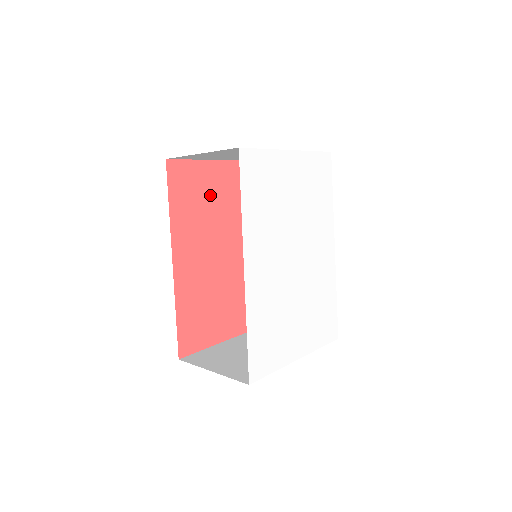
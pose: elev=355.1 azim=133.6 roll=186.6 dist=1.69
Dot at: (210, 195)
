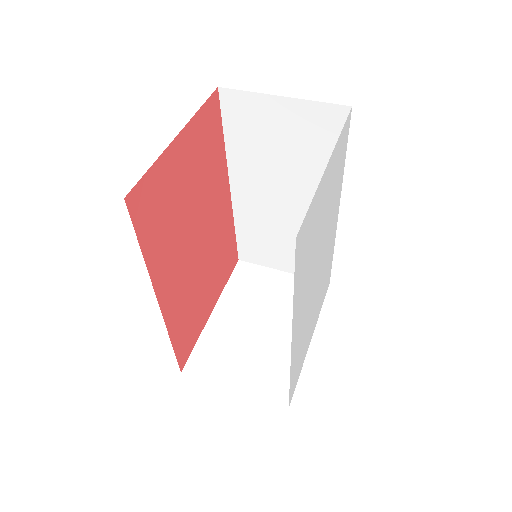
Dot at: (178, 190)
